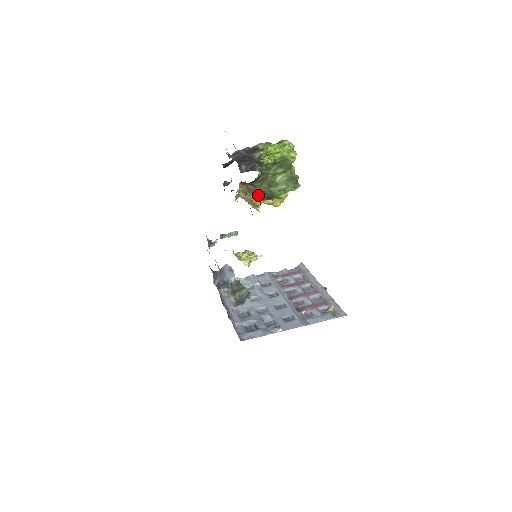
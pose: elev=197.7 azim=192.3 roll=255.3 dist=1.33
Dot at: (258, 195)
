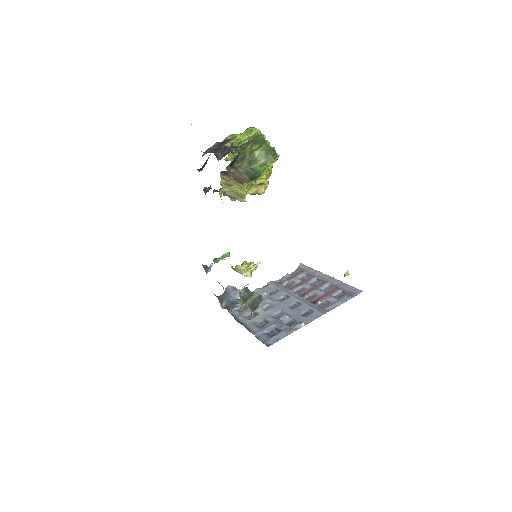
Dot at: (241, 178)
